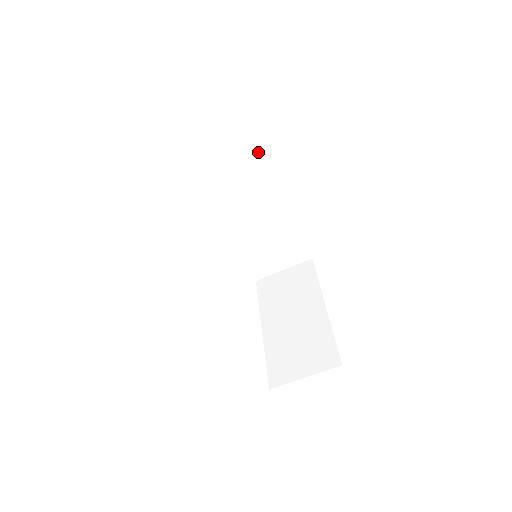
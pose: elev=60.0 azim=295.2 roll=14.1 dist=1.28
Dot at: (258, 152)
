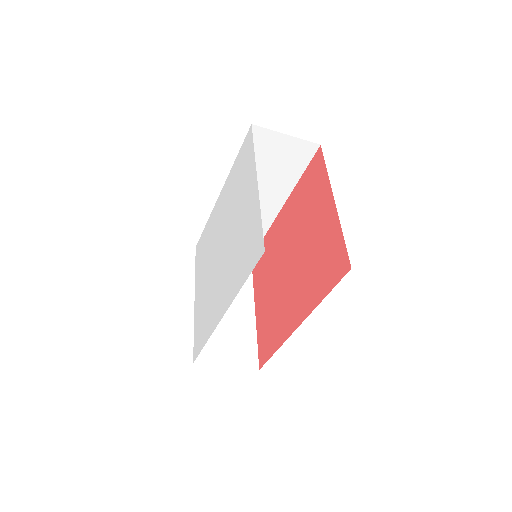
Dot at: (303, 171)
